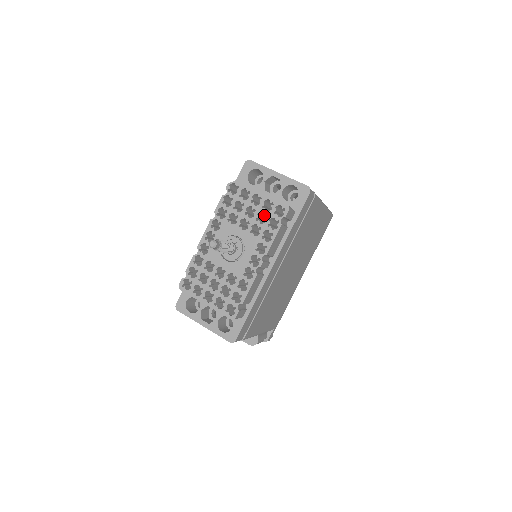
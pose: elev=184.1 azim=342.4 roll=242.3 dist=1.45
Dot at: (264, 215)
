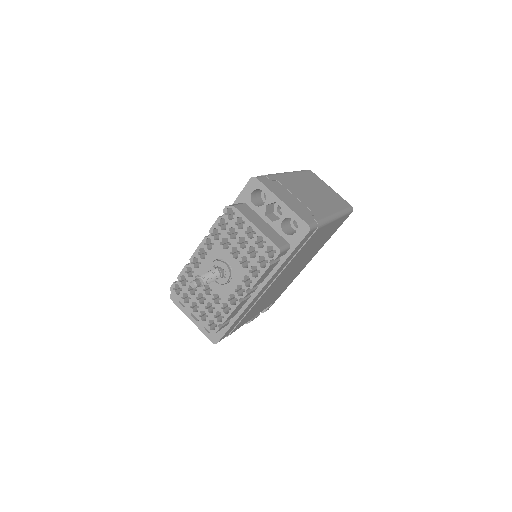
Dot at: (255, 250)
